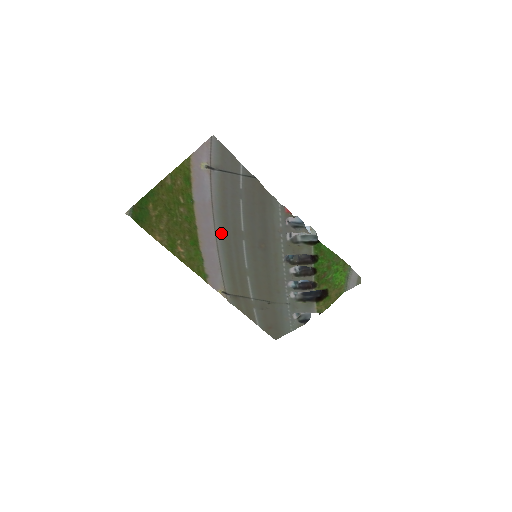
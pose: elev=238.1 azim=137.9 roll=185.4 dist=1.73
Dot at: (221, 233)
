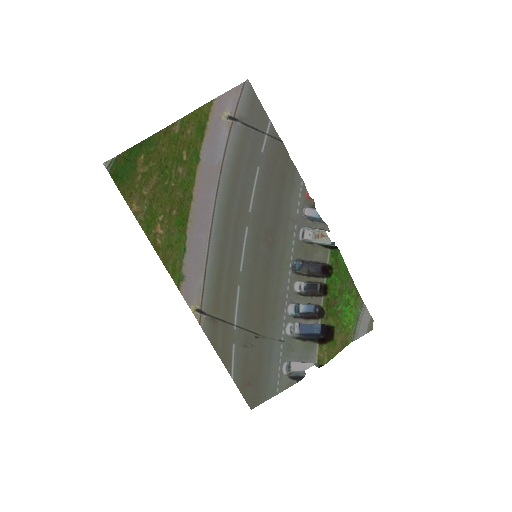
Dot at: (221, 211)
